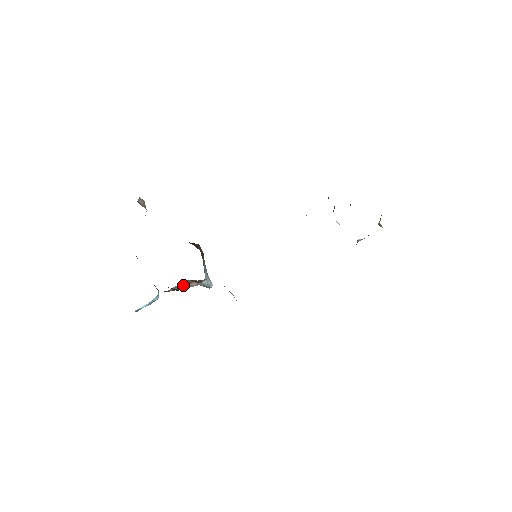
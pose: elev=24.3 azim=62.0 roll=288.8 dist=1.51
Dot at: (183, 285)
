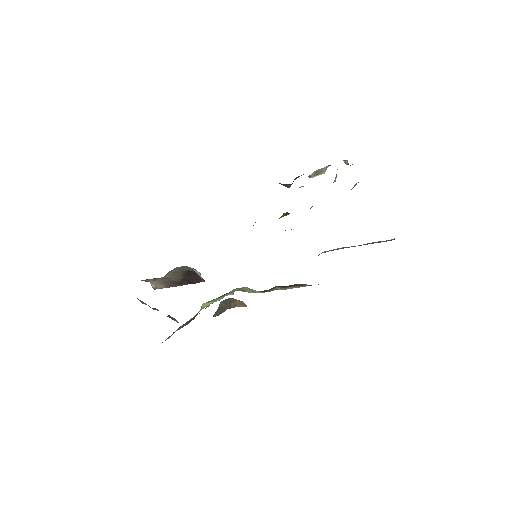
Dot at: occluded
